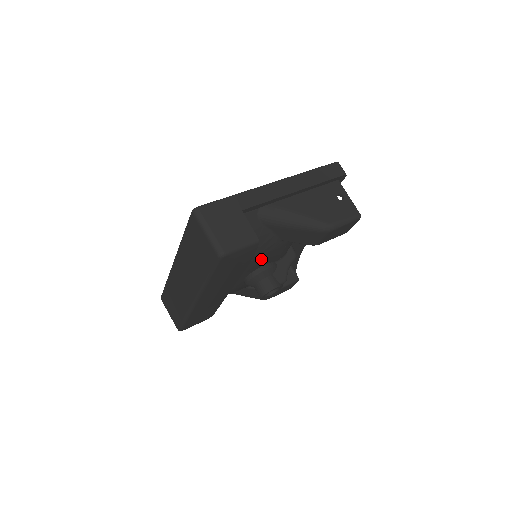
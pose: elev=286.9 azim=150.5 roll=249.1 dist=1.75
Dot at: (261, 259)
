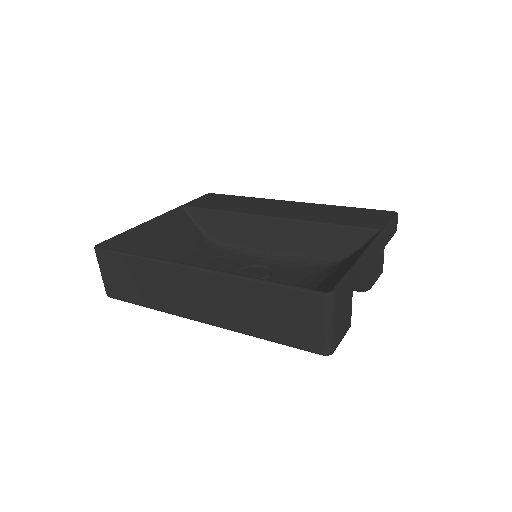
Dot at: occluded
